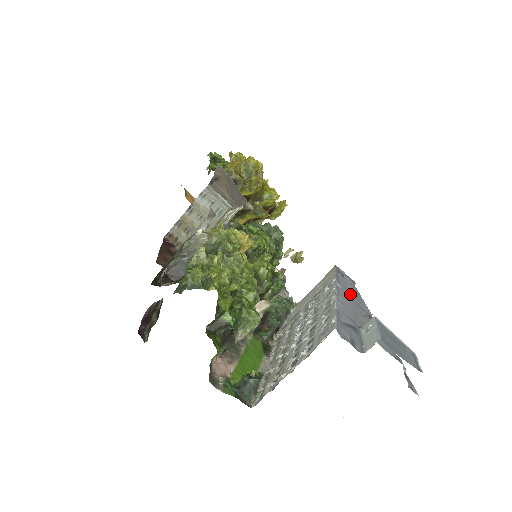
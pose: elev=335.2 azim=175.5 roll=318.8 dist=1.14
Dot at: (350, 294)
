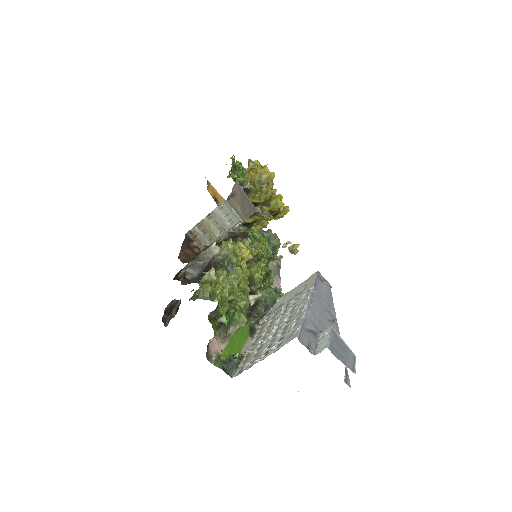
Dot at: (323, 299)
